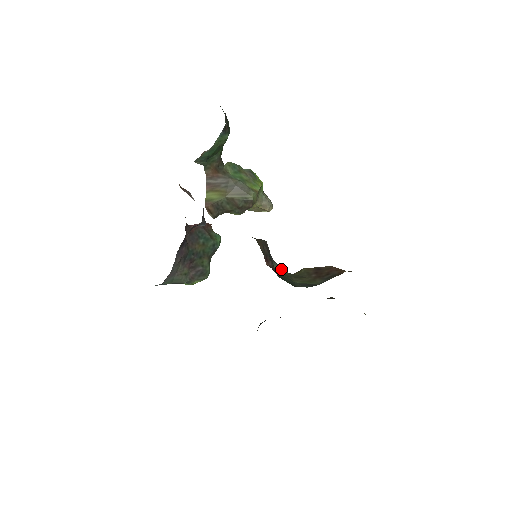
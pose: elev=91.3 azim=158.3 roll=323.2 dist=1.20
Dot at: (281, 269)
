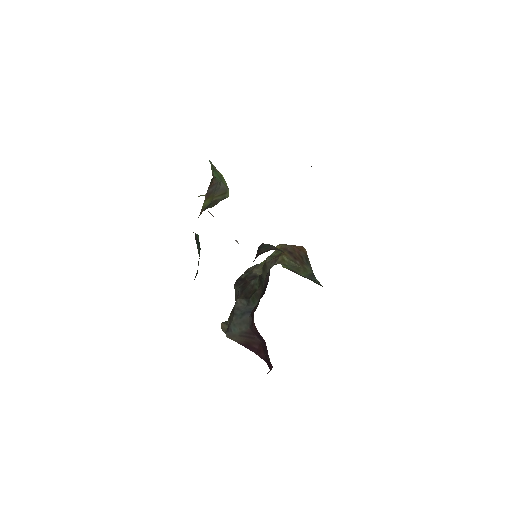
Dot at: (283, 265)
